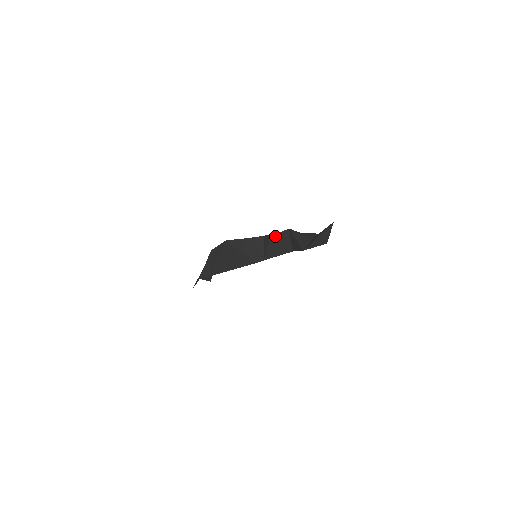
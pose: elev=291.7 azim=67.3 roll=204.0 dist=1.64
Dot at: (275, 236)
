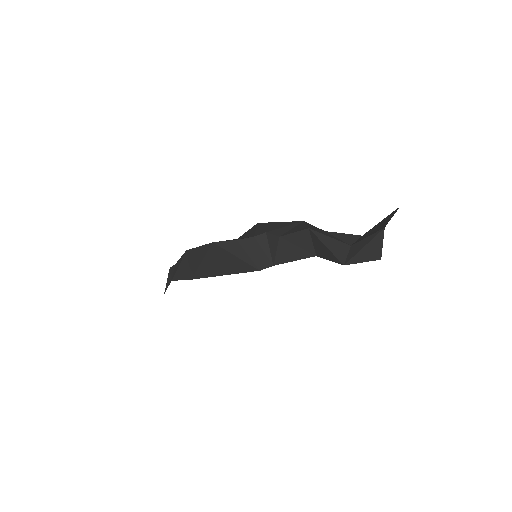
Dot at: (287, 237)
